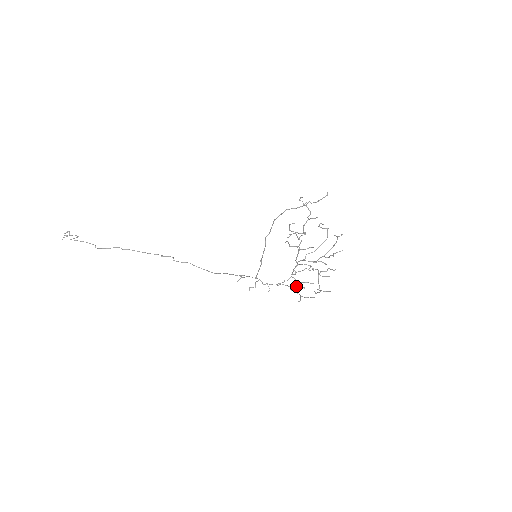
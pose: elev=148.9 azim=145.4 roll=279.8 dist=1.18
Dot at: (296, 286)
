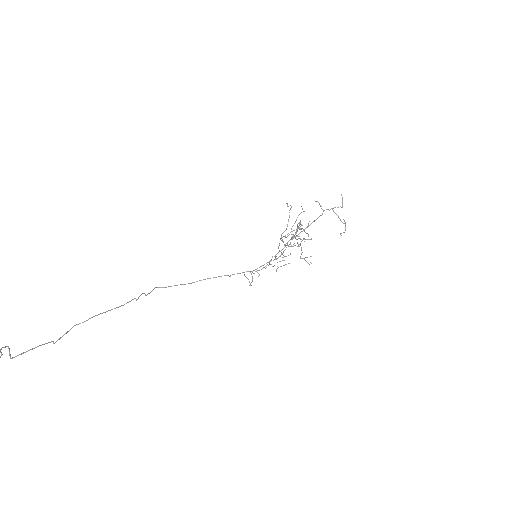
Dot at: occluded
